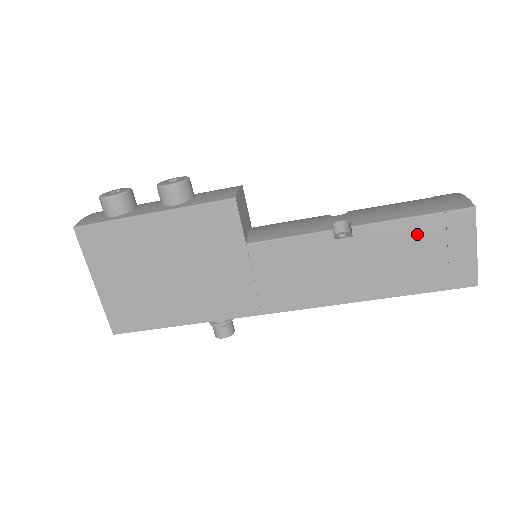
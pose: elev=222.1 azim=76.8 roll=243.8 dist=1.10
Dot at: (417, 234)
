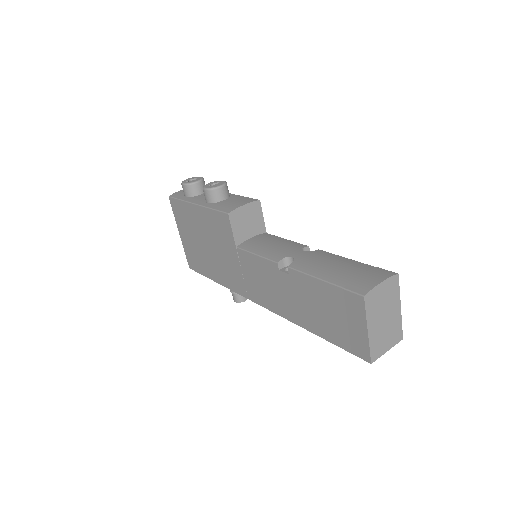
Dot at: (327, 295)
